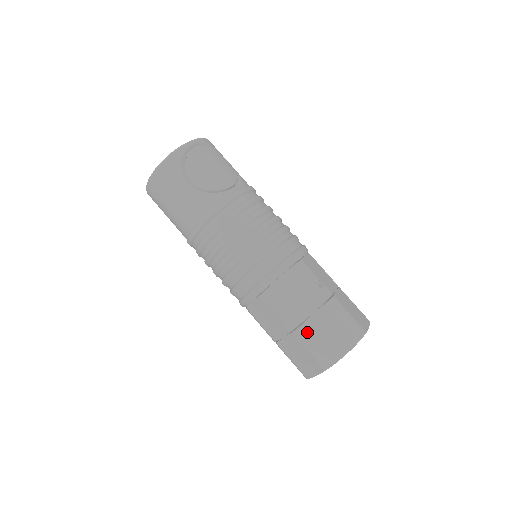
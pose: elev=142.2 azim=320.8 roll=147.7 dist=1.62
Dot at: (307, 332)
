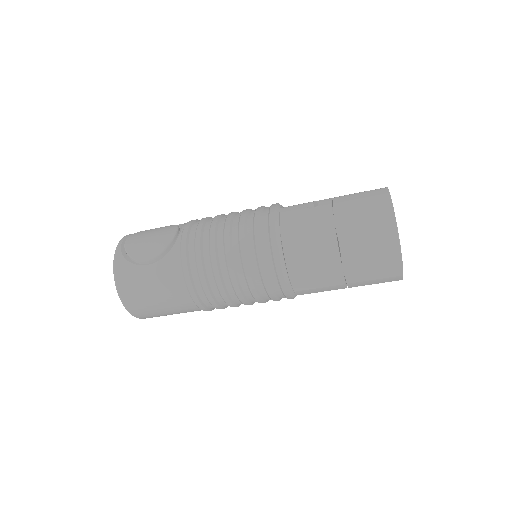
Dot at: (348, 238)
